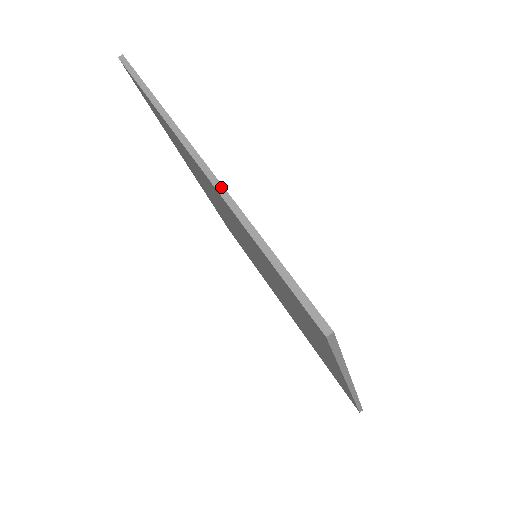
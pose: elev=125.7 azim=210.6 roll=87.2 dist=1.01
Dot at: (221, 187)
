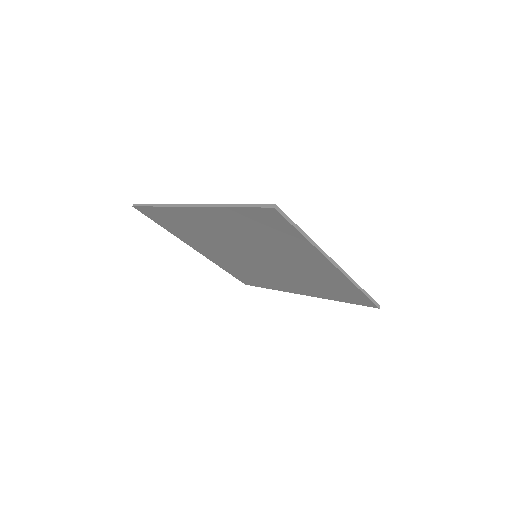
Dot at: (206, 205)
